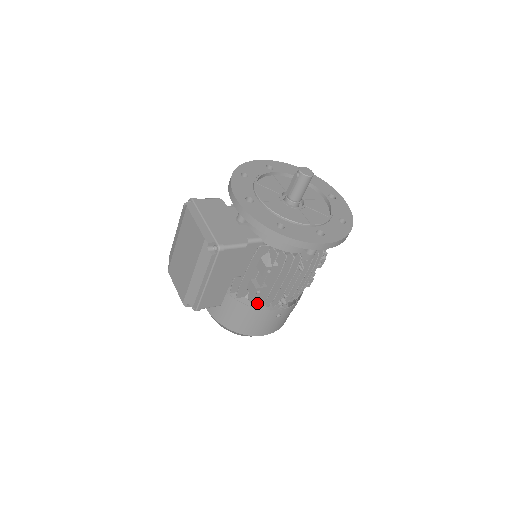
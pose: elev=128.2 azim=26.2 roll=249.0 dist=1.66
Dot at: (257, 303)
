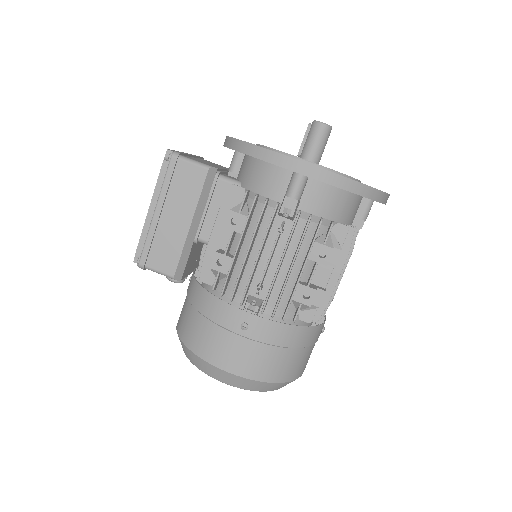
Dot at: (223, 297)
